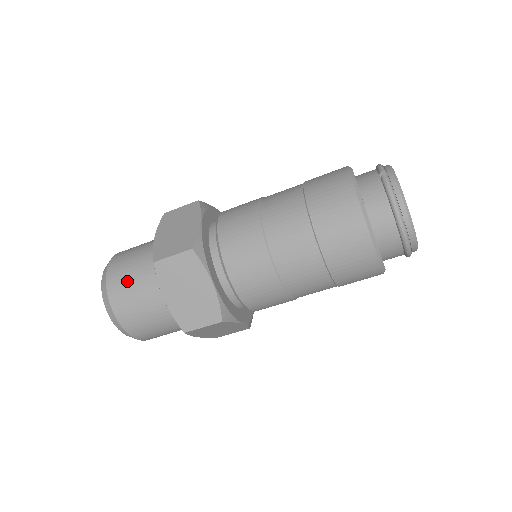
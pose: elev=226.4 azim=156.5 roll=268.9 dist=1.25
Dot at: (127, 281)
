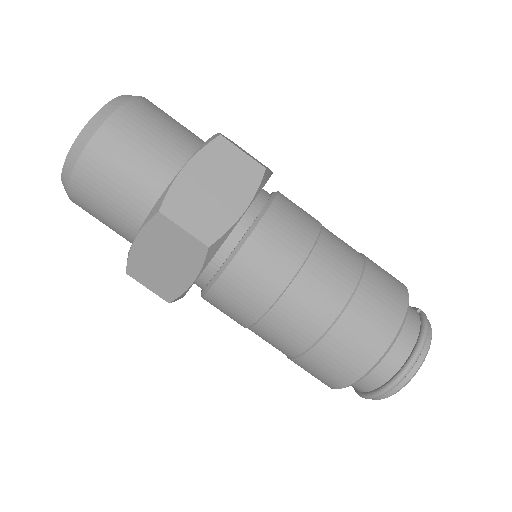
Dot at: (158, 121)
